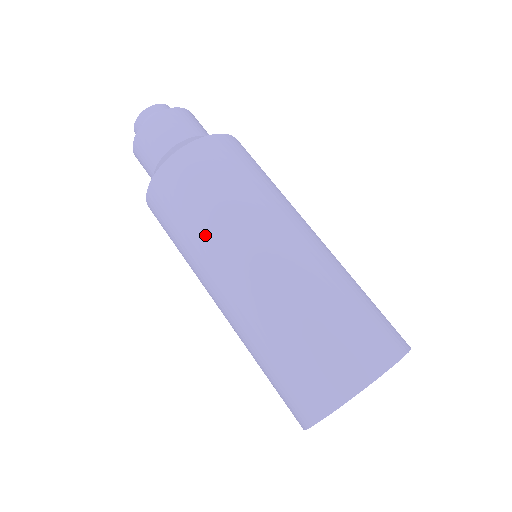
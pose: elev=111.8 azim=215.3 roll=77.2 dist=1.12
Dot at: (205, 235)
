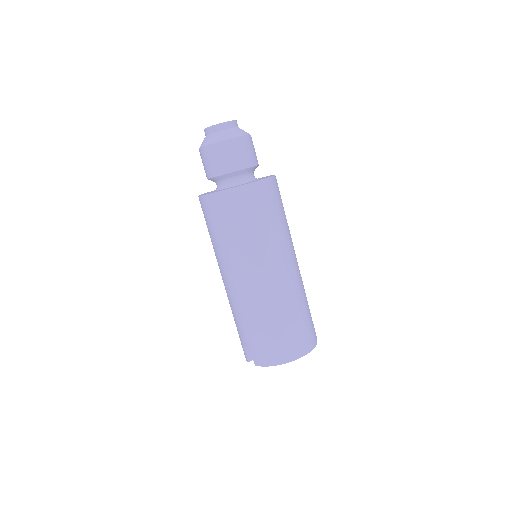
Dot at: (257, 244)
